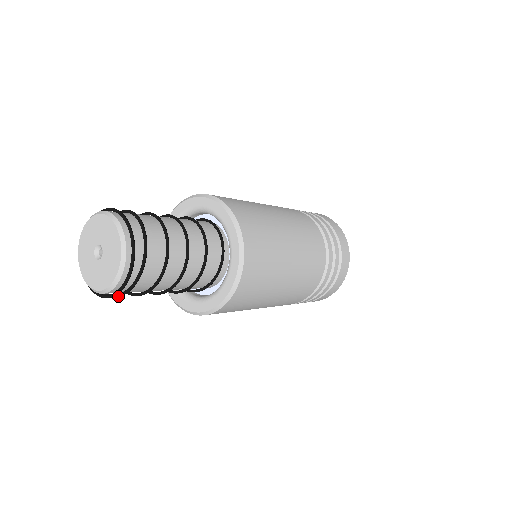
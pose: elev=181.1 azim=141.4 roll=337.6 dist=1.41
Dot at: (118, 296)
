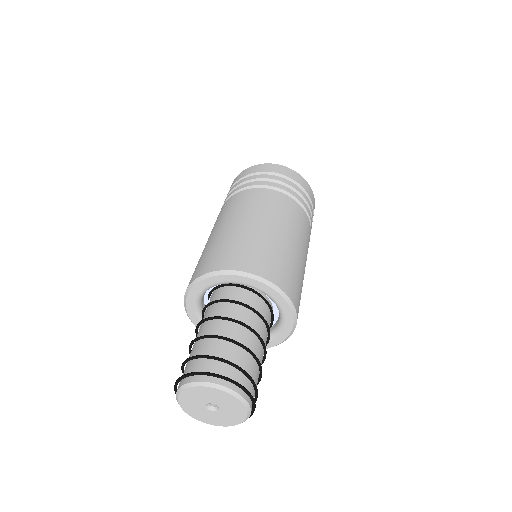
Dot at: occluded
